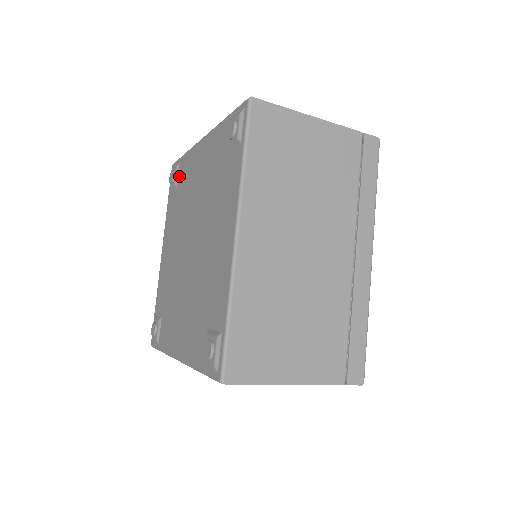
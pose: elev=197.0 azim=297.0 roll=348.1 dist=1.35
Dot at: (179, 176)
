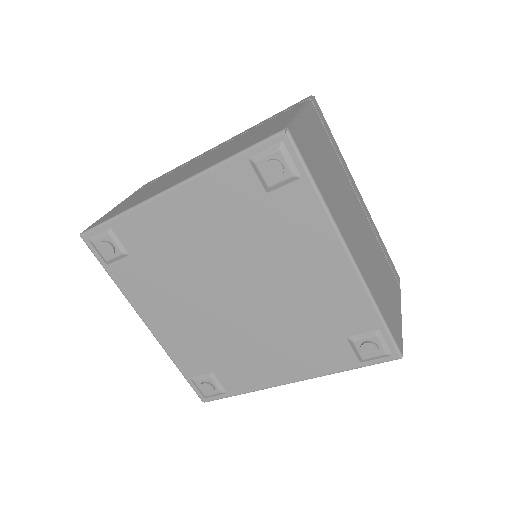
Dot at: (284, 194)
